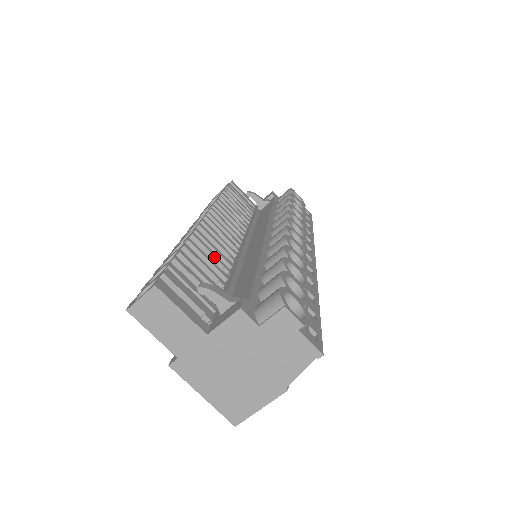
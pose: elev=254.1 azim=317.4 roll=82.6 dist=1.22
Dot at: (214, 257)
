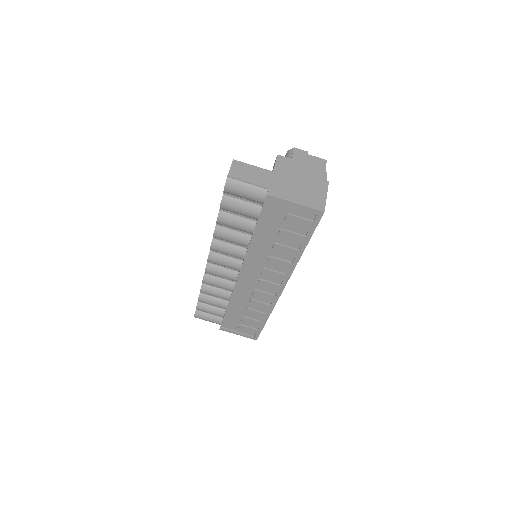
Dot at: occluded
